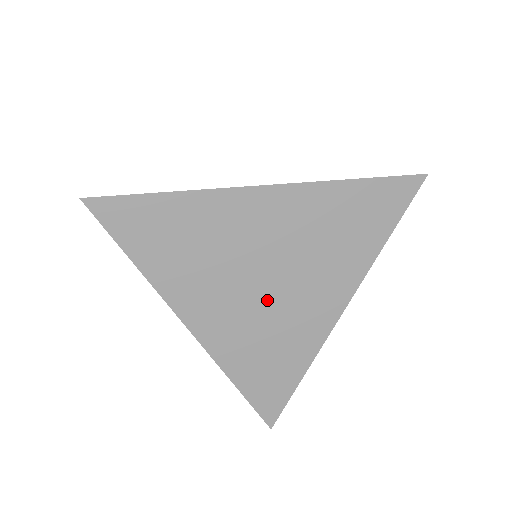
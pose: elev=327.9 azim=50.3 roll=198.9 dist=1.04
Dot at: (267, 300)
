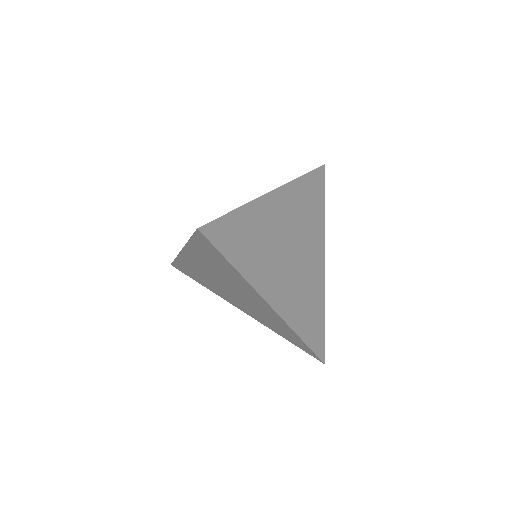
Dot at: occluded
